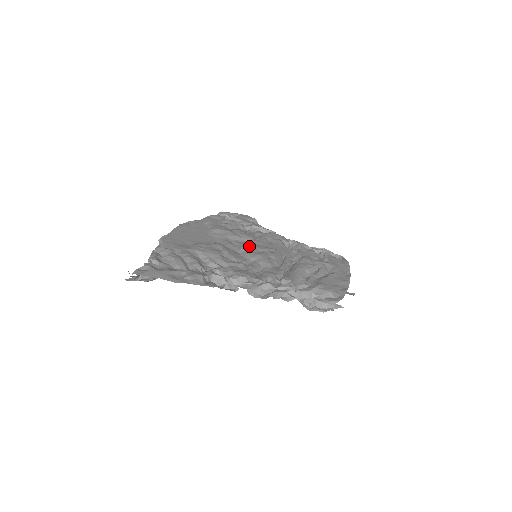
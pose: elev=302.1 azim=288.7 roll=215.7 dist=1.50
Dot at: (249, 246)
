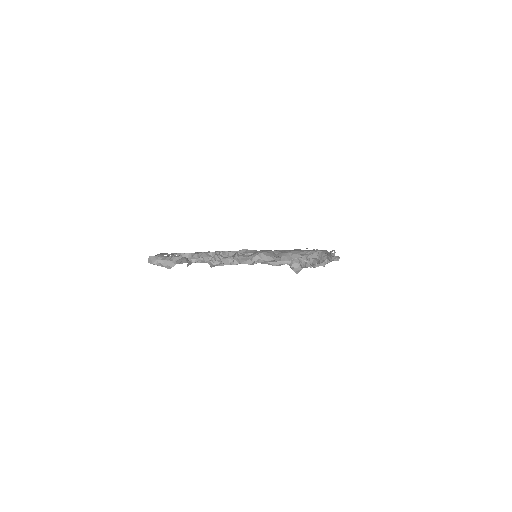
Dot at: occluded
